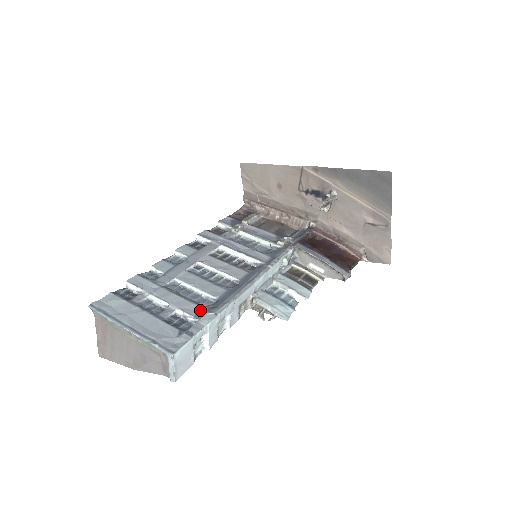
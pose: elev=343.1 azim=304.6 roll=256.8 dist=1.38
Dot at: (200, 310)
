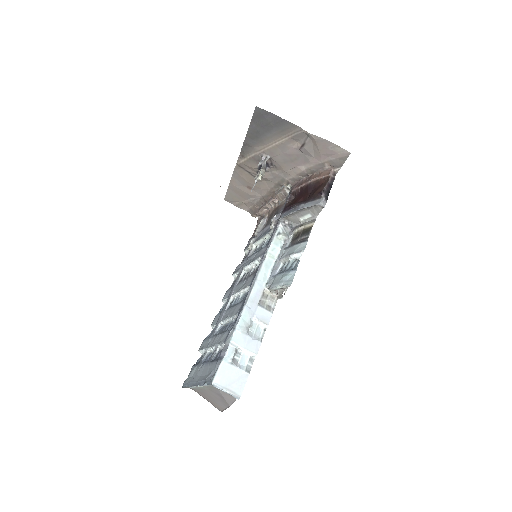
Dot at: (228, 334)
